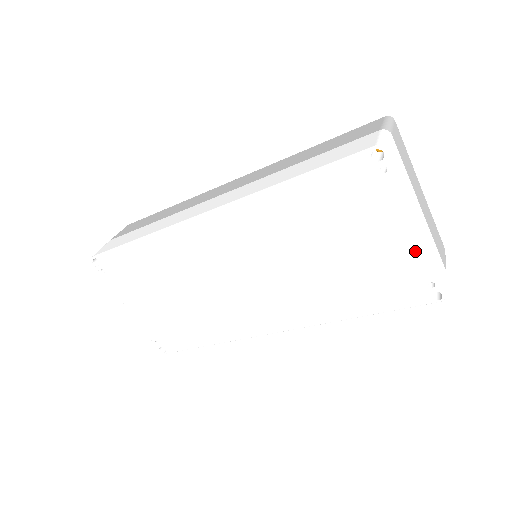
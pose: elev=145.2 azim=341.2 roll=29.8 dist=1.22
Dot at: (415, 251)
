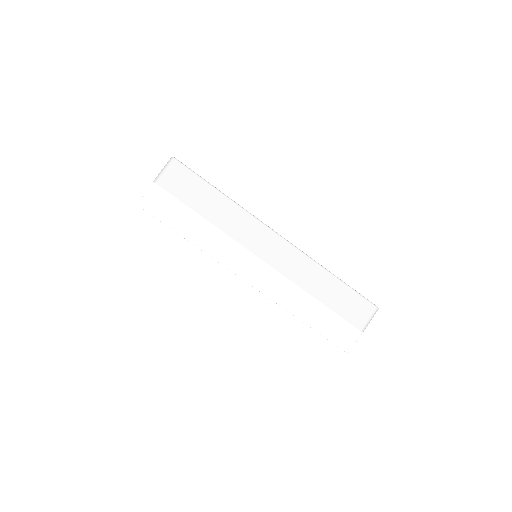
Dot at: occluded
